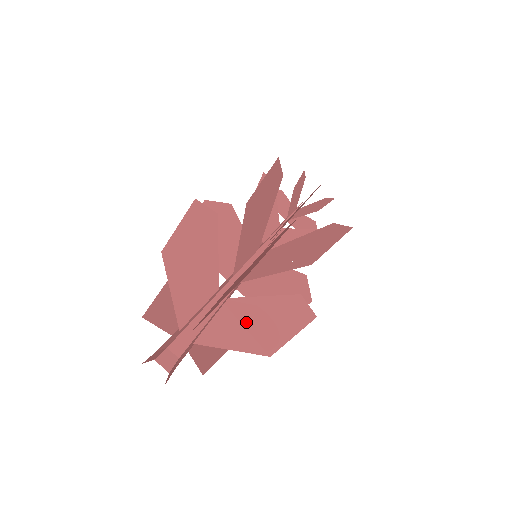
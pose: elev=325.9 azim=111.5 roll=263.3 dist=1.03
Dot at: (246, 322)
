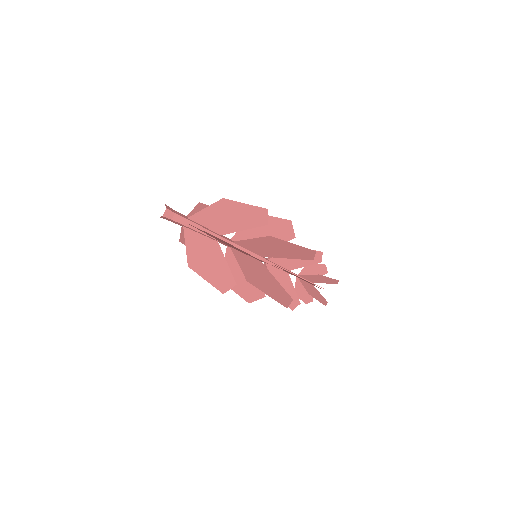
Dot at: (219, 239)
